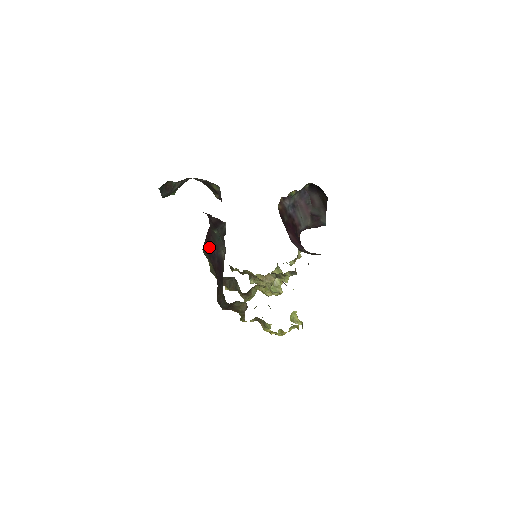
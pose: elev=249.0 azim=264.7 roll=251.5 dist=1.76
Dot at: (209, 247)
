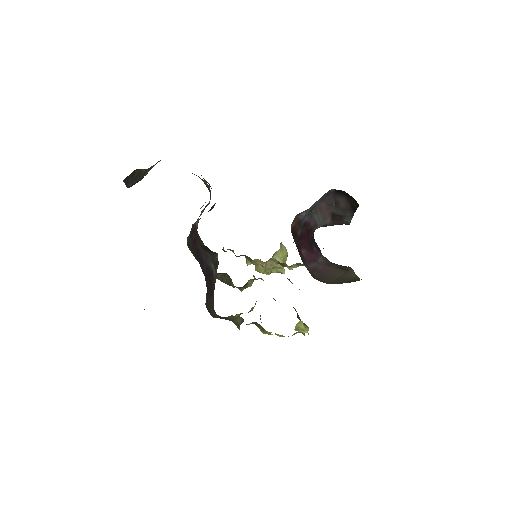
Dot at: (195, 249)
